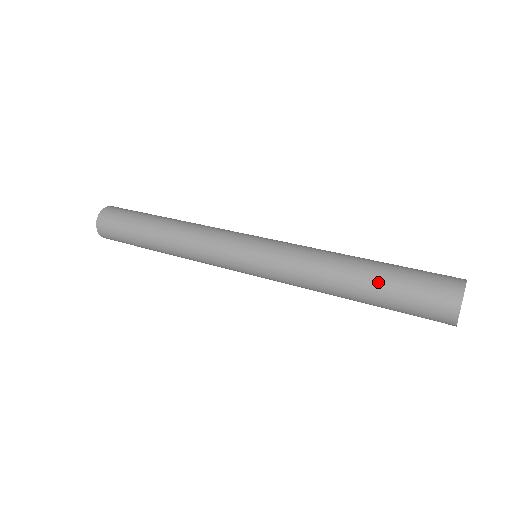
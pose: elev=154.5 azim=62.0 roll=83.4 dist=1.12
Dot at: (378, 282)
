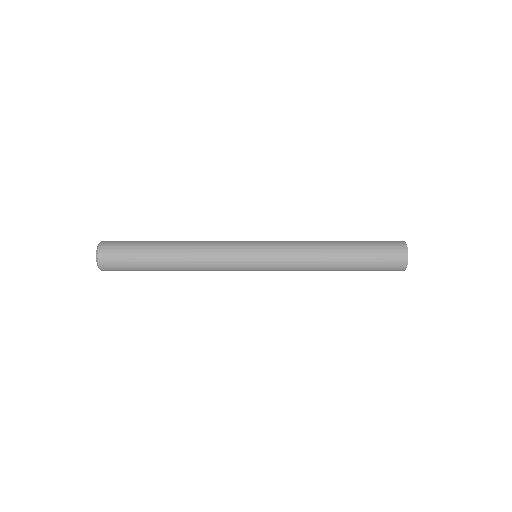
Dot at: (355, 265)
